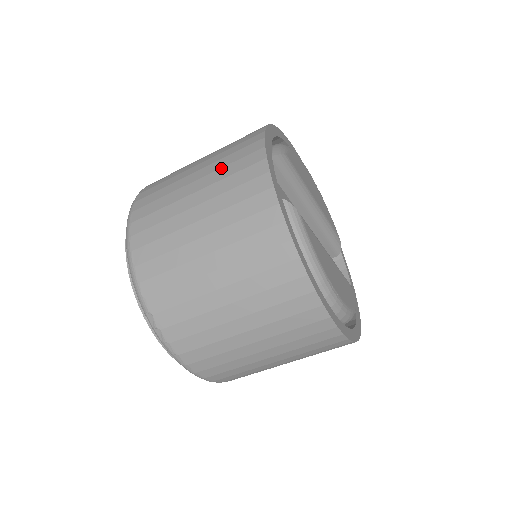
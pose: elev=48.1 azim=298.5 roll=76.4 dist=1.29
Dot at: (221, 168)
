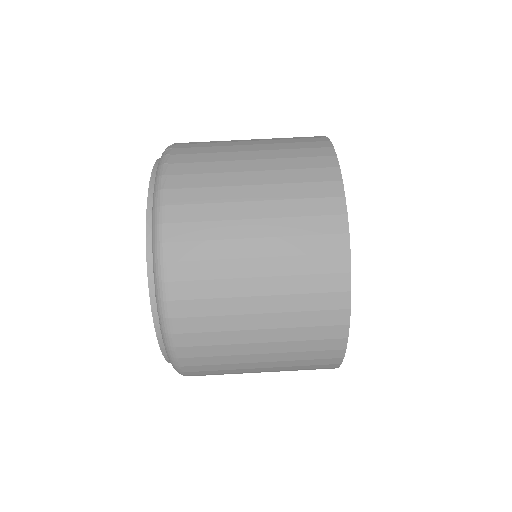
Dot at: occluded
